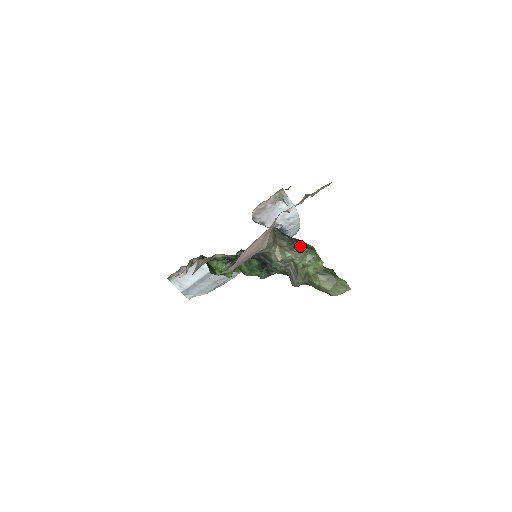
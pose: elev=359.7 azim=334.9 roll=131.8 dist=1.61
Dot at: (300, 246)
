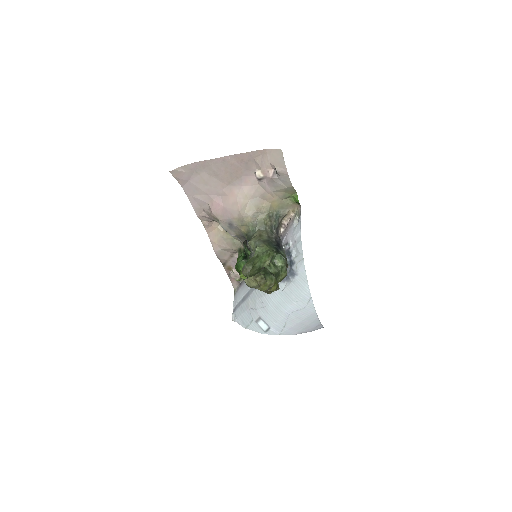
Dot at: (274, 248)
